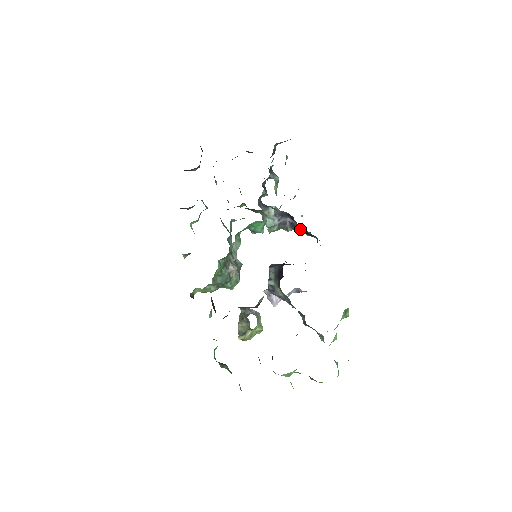
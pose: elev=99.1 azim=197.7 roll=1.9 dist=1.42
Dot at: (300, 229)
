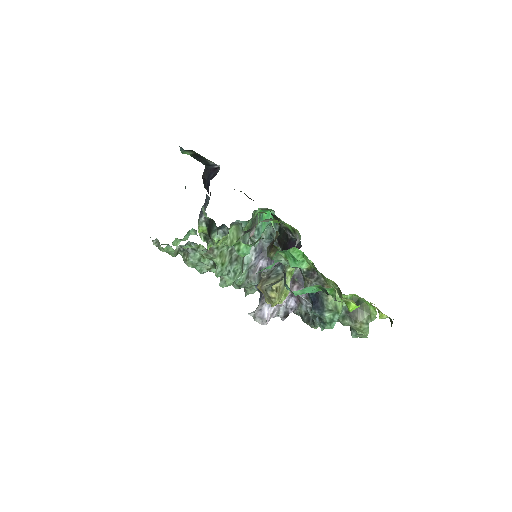
Dot at: occluded
